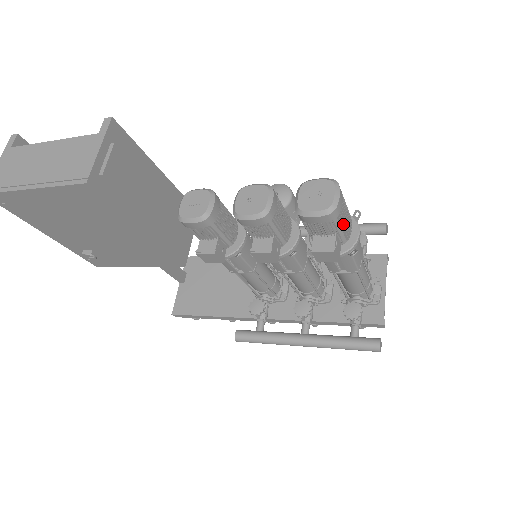
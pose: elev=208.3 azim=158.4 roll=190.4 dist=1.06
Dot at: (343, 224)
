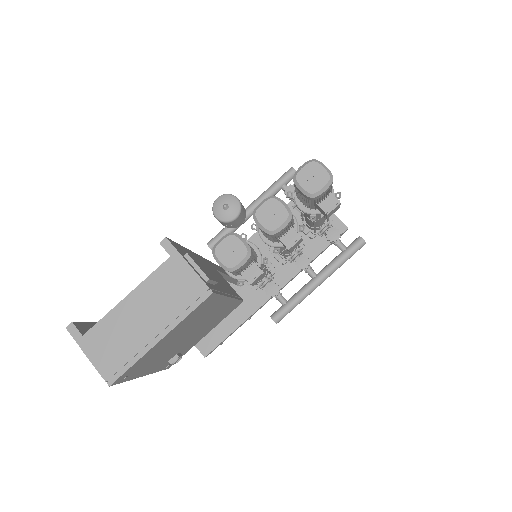
Dot at: occluded
